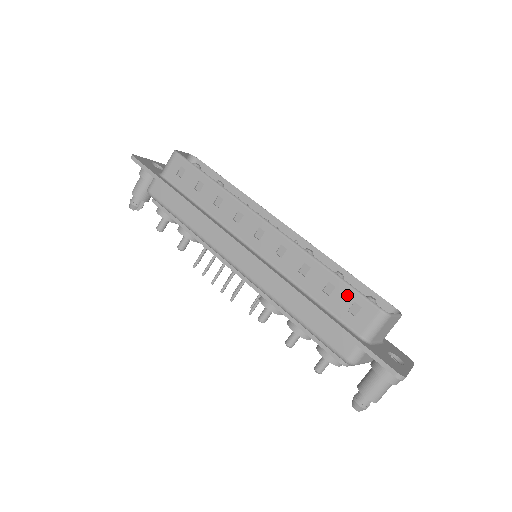
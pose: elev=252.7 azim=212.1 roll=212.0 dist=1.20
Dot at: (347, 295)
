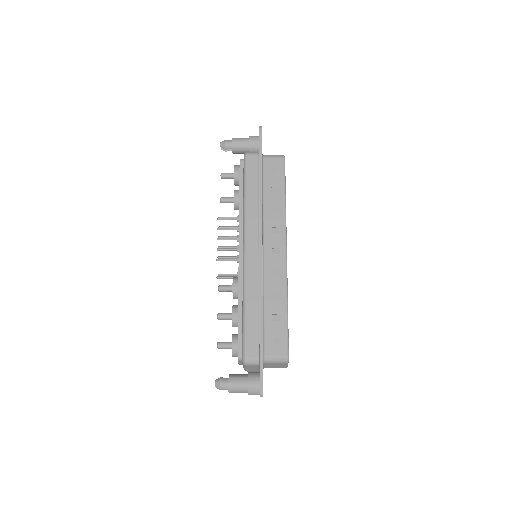
Dot at: (281, 331)
